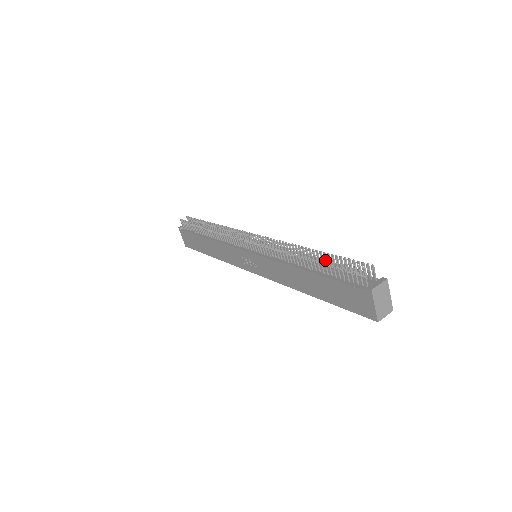
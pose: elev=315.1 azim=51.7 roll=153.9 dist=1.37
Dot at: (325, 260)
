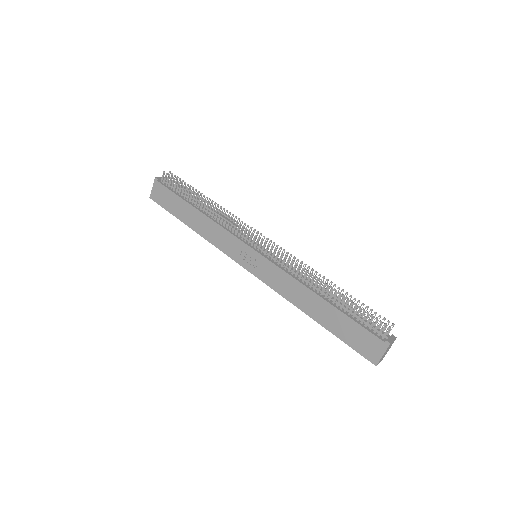
Dot at: (344, 298)
